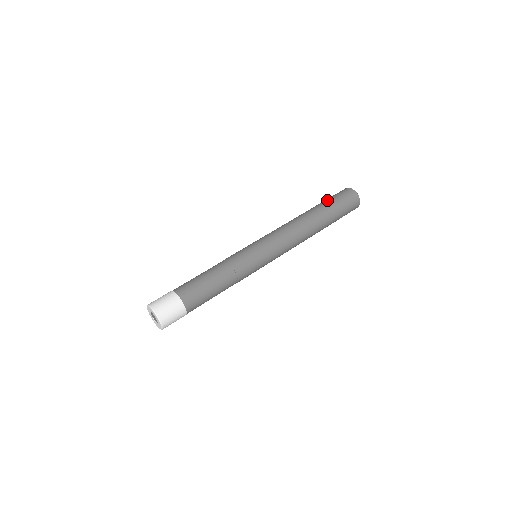
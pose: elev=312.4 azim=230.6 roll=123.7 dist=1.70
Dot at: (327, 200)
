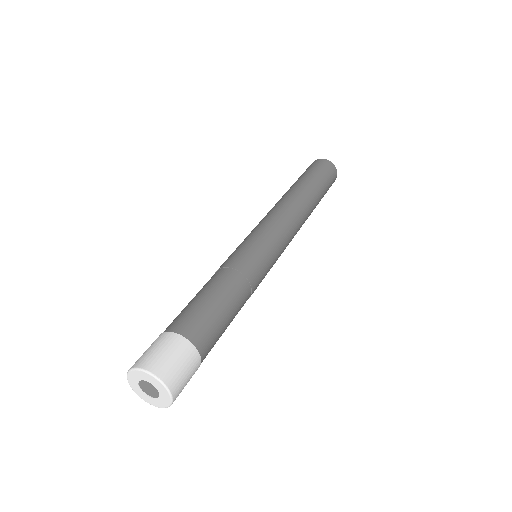
Dot at: occluded
